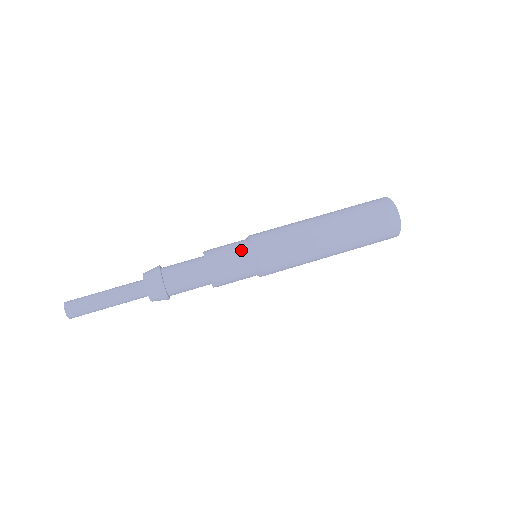
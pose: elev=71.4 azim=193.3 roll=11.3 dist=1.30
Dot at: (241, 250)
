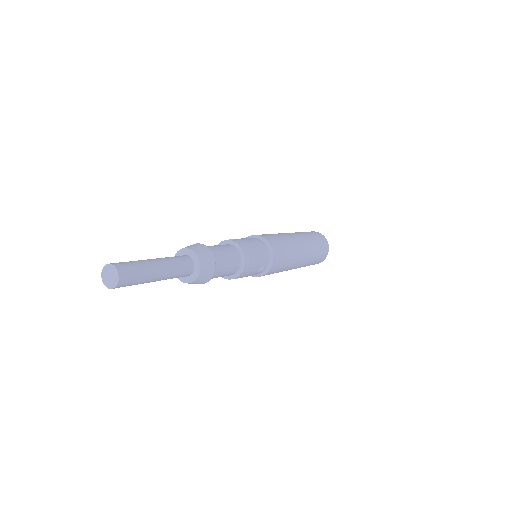
Dot at: occluded
